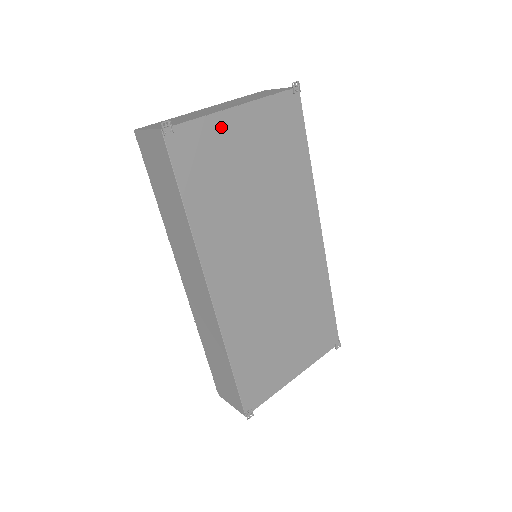
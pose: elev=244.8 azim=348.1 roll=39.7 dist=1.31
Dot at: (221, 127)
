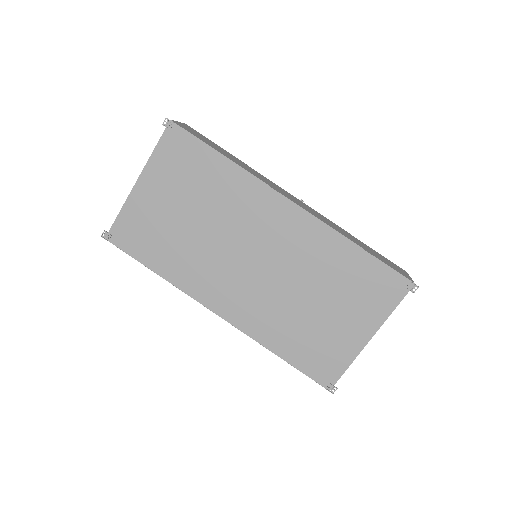
Dot at: (137, 204)
